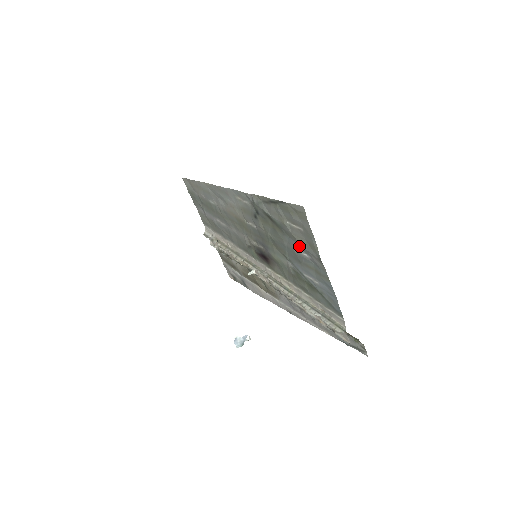
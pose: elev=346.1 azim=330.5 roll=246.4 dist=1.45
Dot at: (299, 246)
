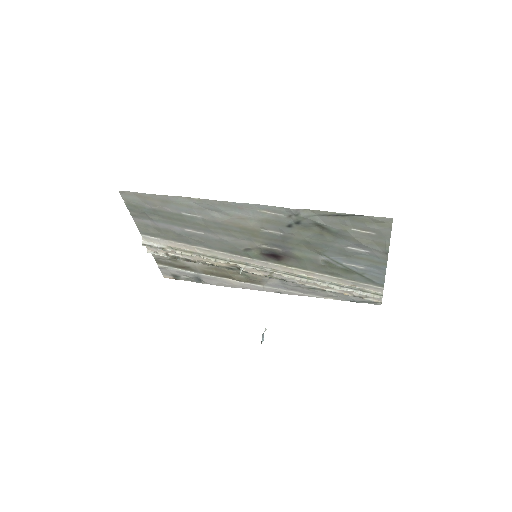
Dot at: (357, 245)
